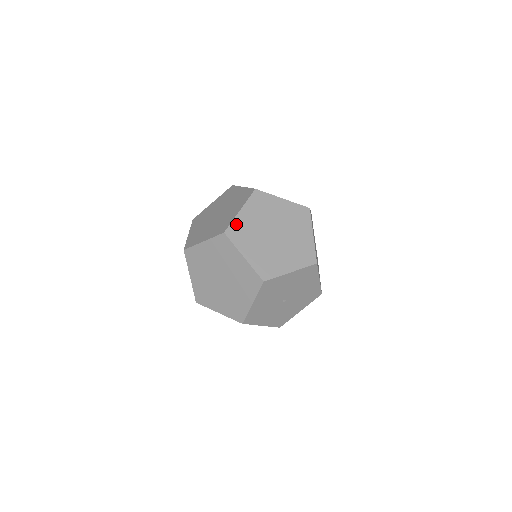
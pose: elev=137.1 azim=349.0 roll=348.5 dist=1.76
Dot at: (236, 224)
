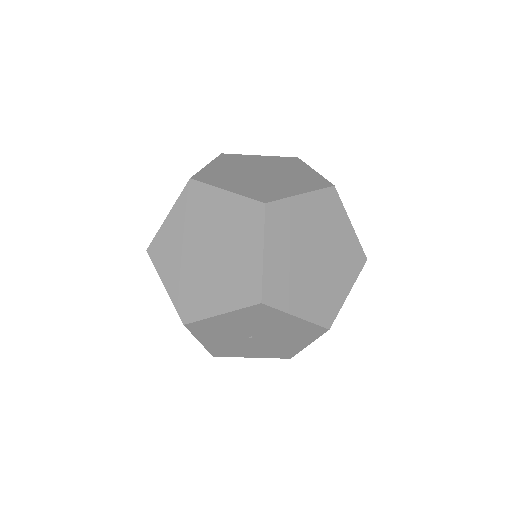
Dot at: (285, 206)
